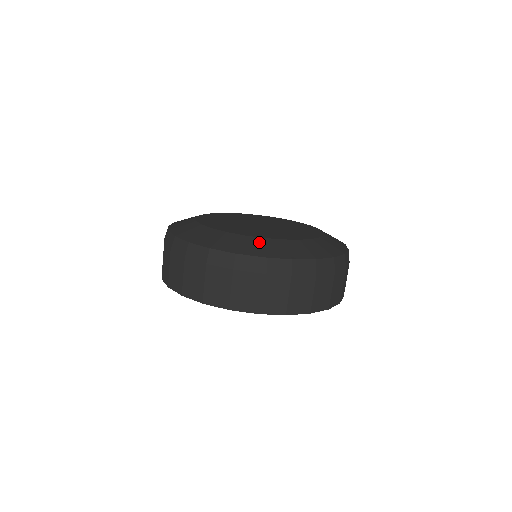
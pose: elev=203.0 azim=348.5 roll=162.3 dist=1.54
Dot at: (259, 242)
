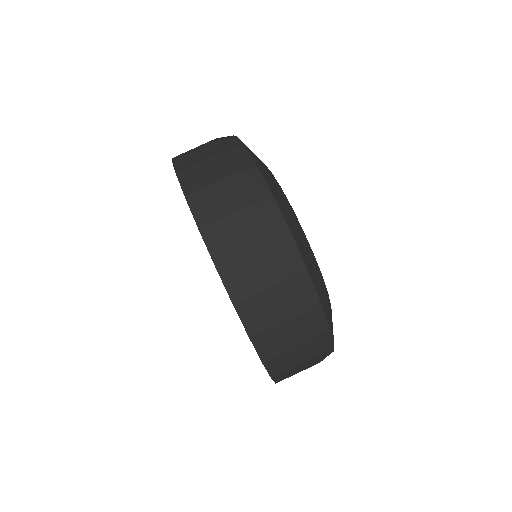
Dot at: (309, 250)
